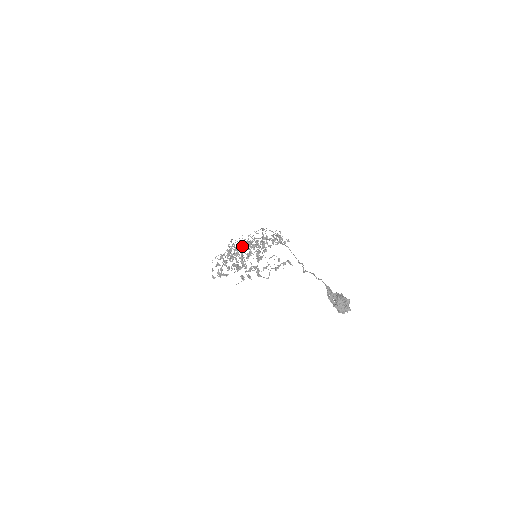
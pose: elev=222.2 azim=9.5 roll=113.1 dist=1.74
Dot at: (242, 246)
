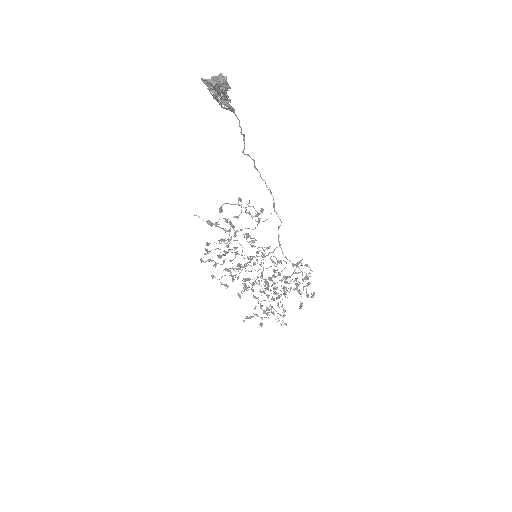
Dot at: occluded
